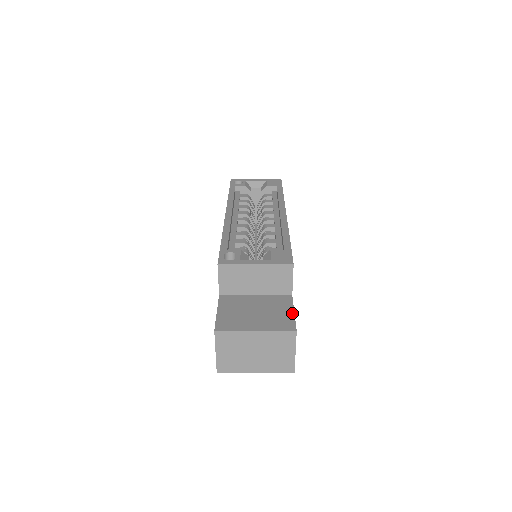
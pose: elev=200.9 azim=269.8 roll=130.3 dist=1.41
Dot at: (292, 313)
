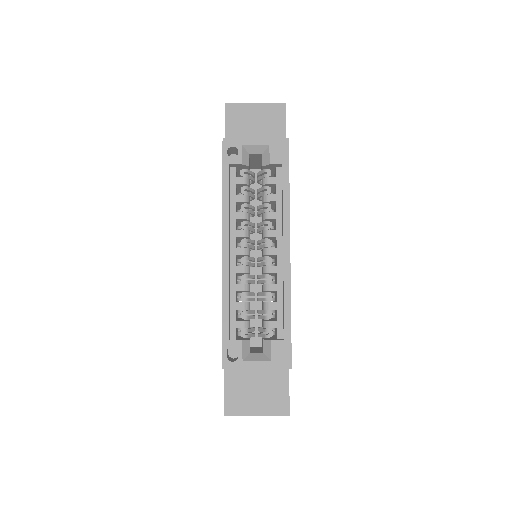
Dot at: (287, 392)
